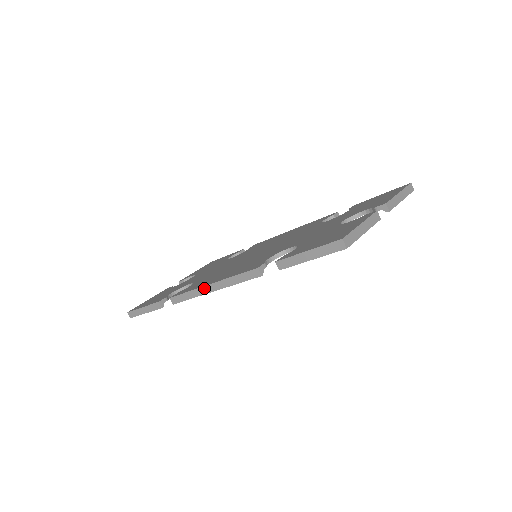
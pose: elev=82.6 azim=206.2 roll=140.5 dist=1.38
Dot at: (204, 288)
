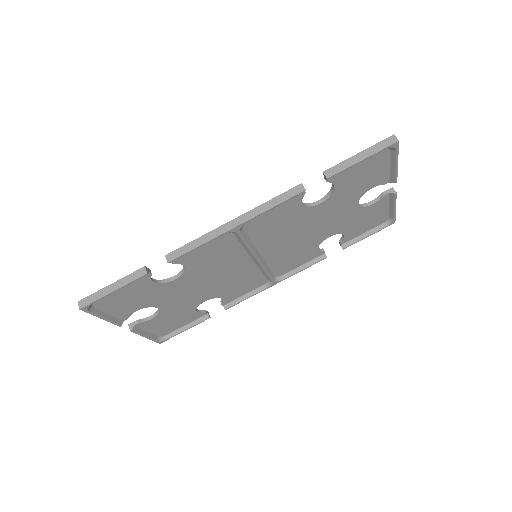
Dot at: (224, 226)
